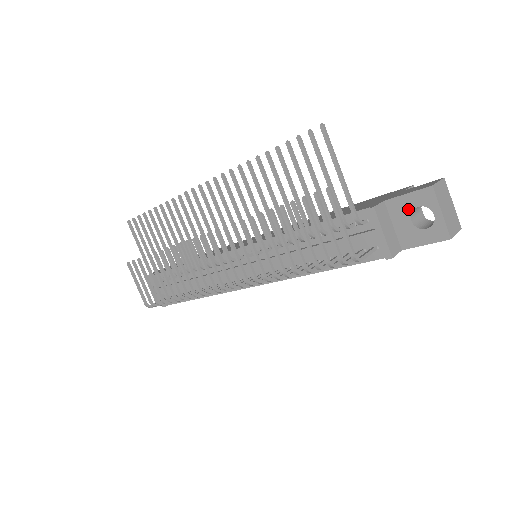
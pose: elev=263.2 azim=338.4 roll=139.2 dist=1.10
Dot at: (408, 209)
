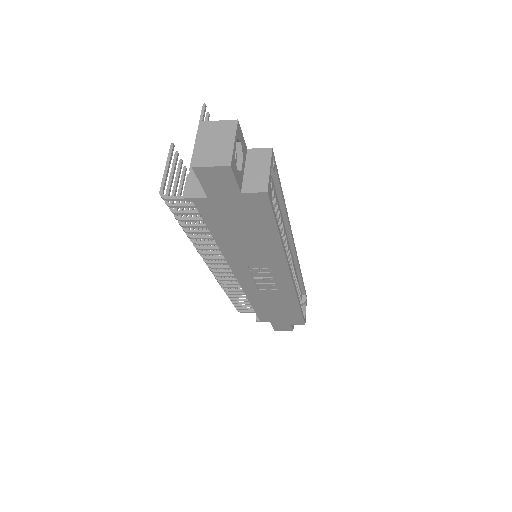
Dot at: occluded
